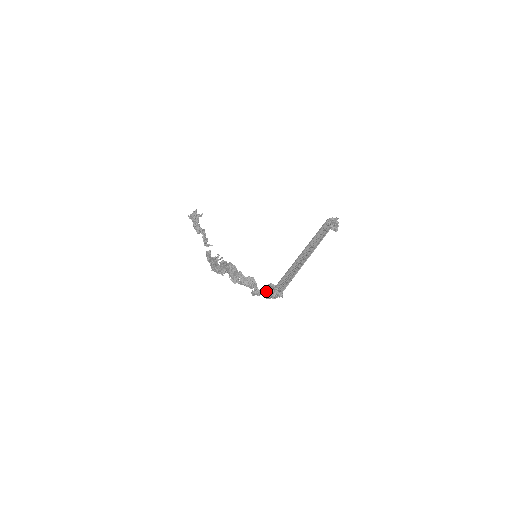
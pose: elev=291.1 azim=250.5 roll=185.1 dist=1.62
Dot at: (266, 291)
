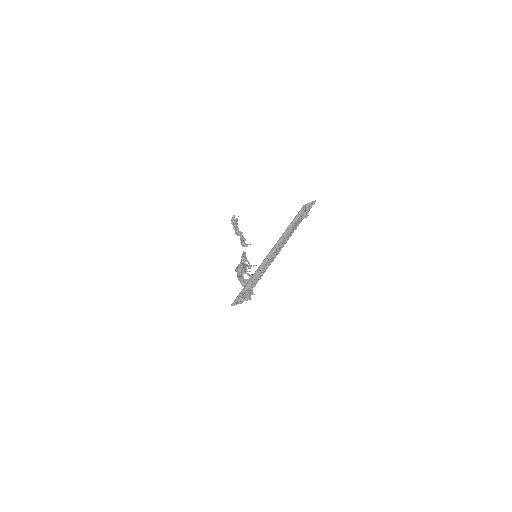
Dot at: occluded
